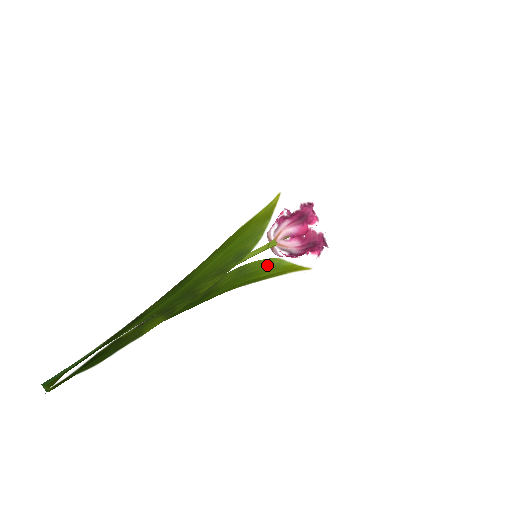
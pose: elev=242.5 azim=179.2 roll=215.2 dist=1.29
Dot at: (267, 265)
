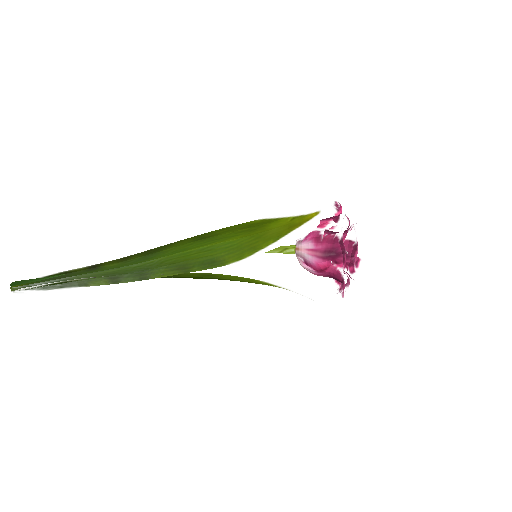
Dot at: (245, 280)
